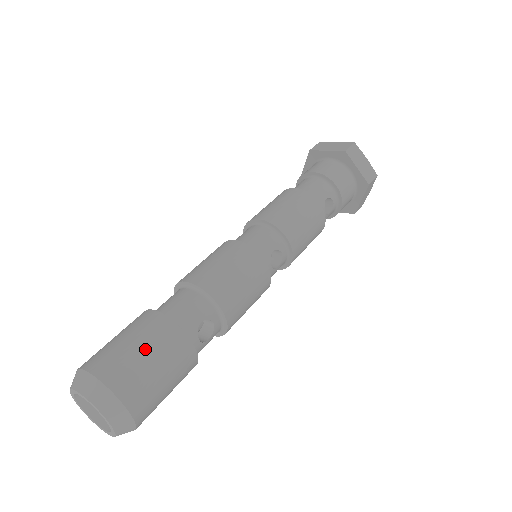
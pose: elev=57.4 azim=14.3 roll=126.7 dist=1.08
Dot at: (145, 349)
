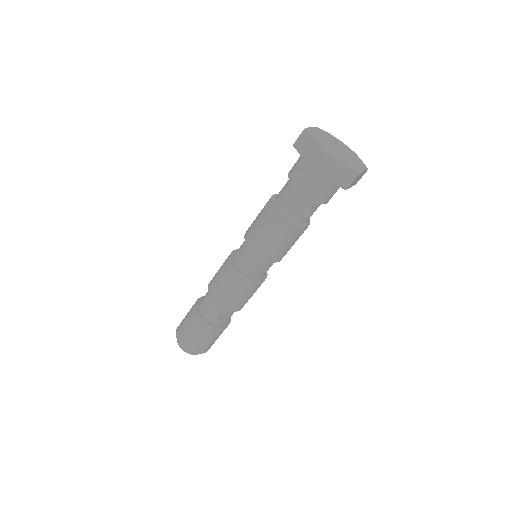
Dot at: (195, 334)
